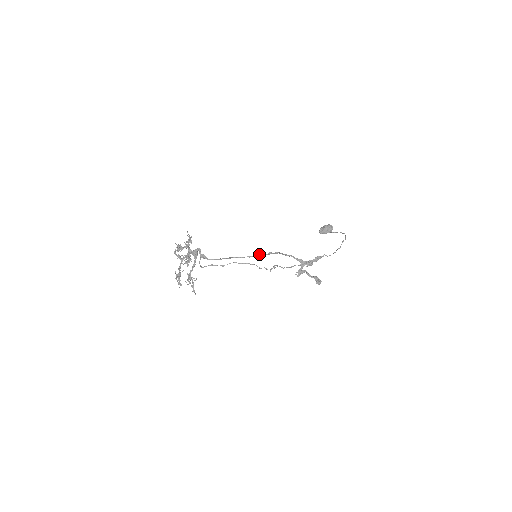
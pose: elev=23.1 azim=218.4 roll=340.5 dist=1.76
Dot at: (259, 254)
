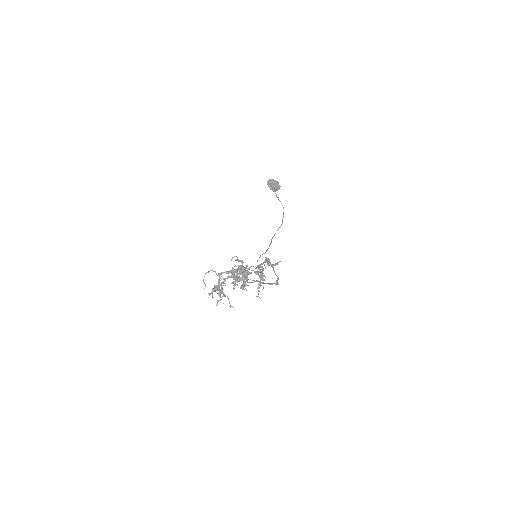
Dot at: occluded
